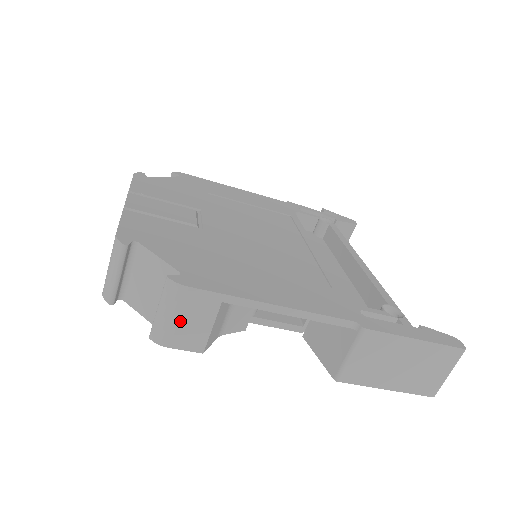
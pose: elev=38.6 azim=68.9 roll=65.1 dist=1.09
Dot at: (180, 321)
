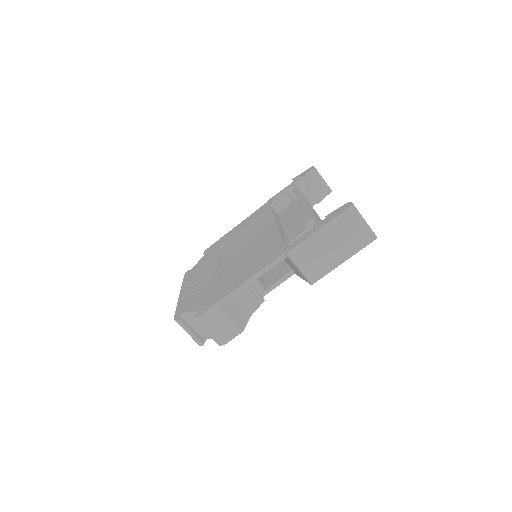
Dot at: (217, 329)
